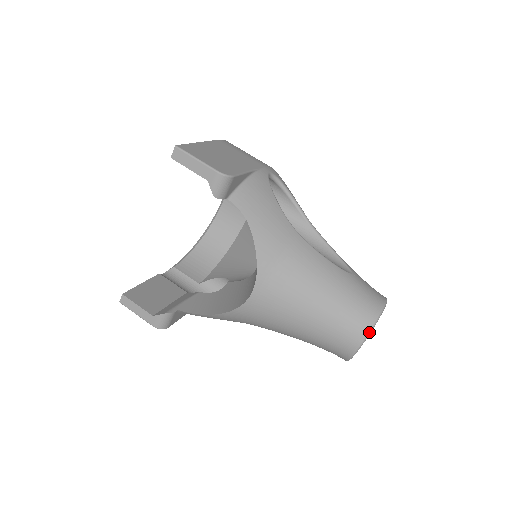
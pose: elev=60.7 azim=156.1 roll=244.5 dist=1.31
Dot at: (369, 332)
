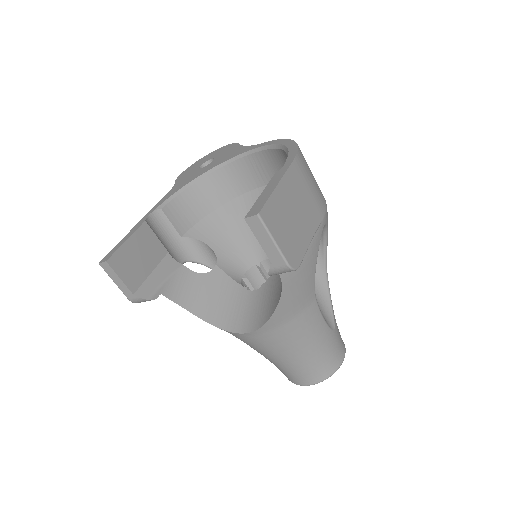
Dot at: occluded
